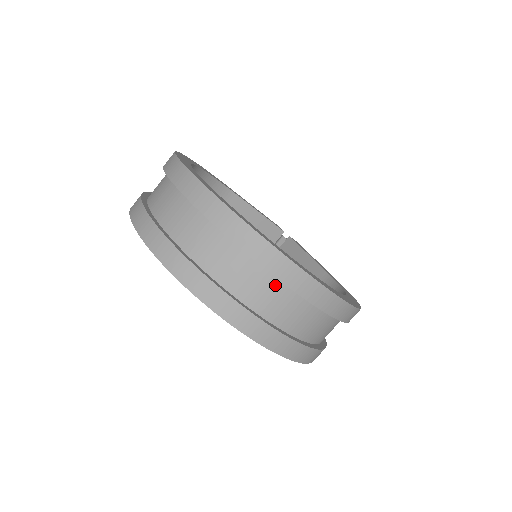
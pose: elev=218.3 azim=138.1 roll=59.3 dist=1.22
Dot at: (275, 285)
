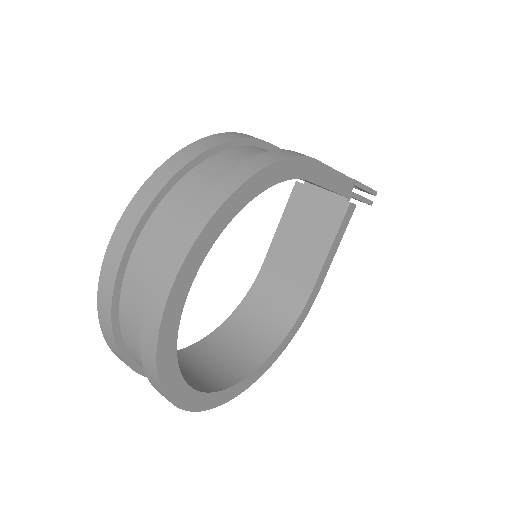
Dot at: occluded
